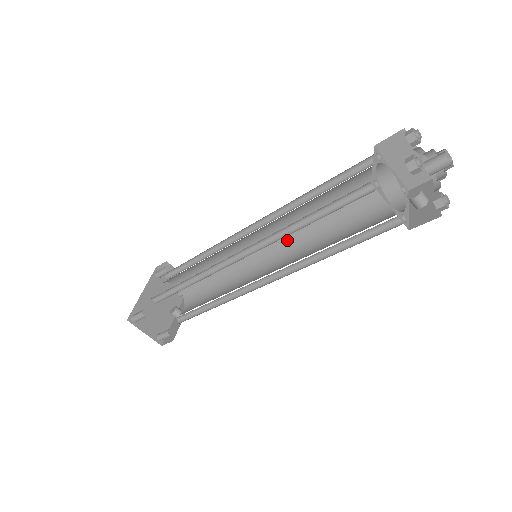
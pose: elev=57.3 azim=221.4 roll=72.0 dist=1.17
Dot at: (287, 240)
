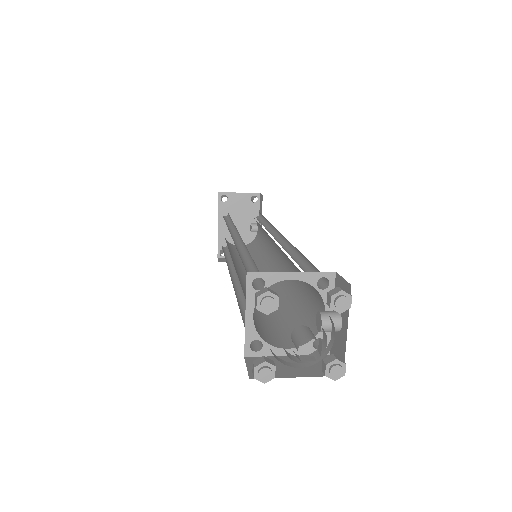
Dot at: occluded
